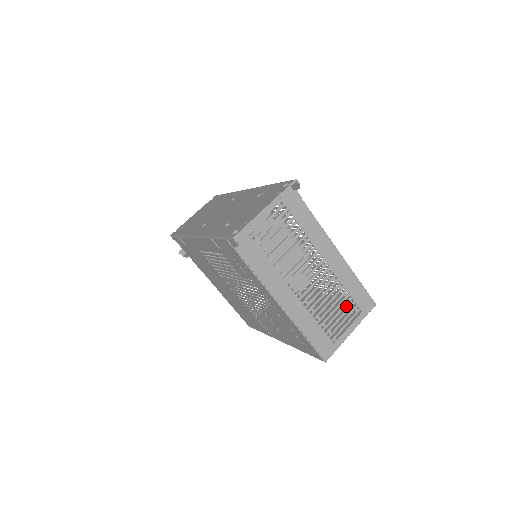
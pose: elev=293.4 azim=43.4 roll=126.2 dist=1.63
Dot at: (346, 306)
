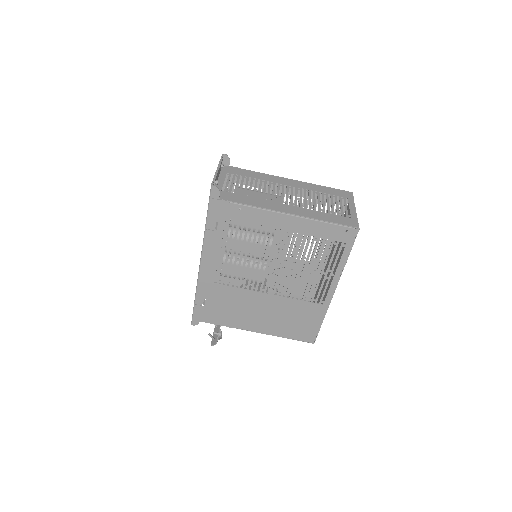
Dot at: occluded
